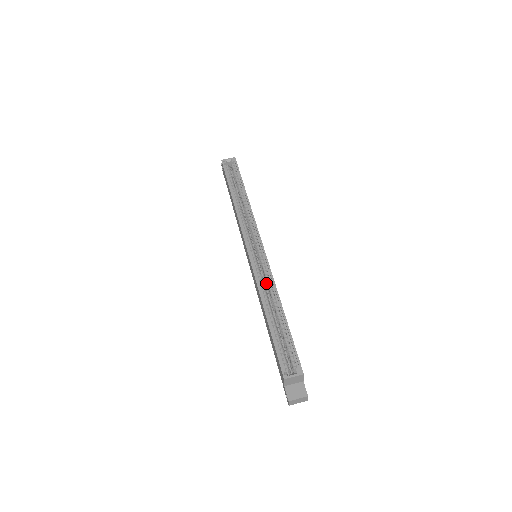
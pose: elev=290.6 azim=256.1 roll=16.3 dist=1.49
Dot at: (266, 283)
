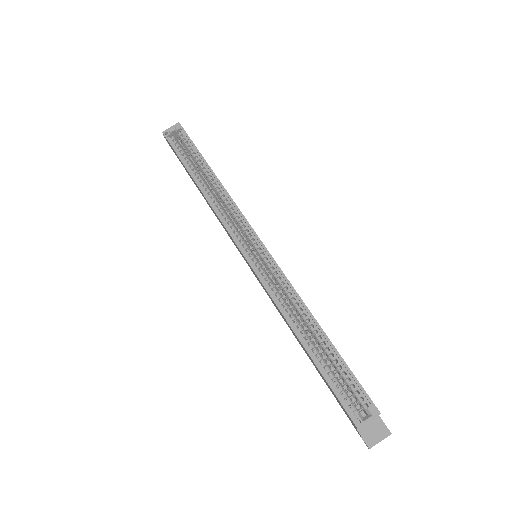
Dot at: (284, 293)
